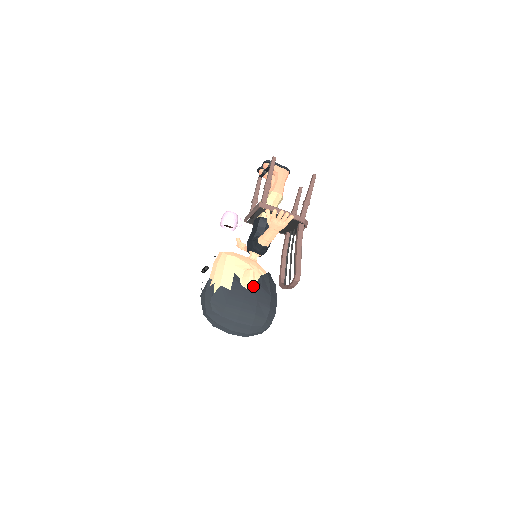
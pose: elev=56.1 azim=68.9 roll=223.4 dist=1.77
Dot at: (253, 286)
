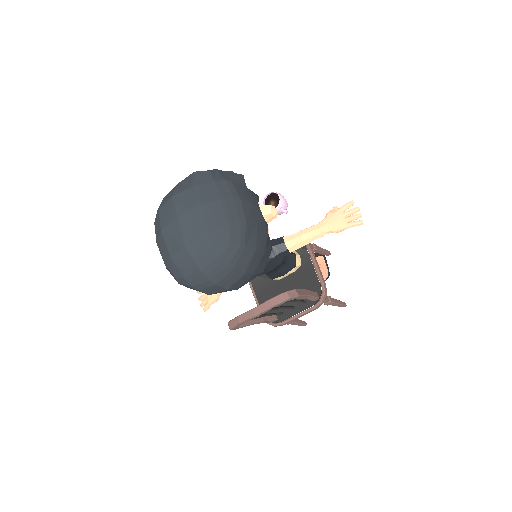
Dot at: occluded
